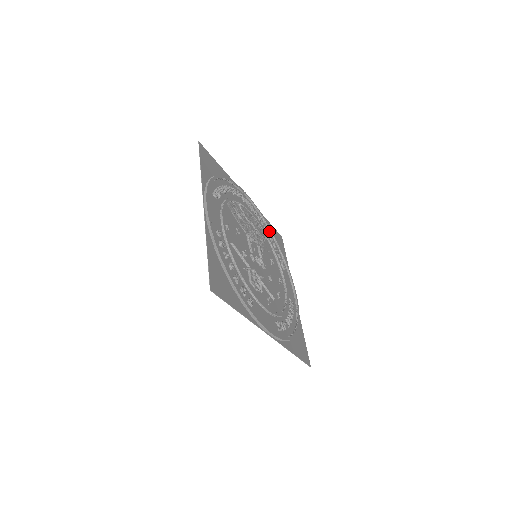
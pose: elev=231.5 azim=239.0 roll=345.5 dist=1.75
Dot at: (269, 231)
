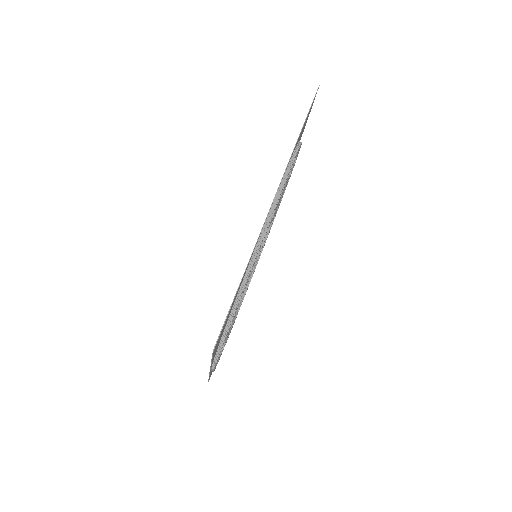
Dot at: occluded
